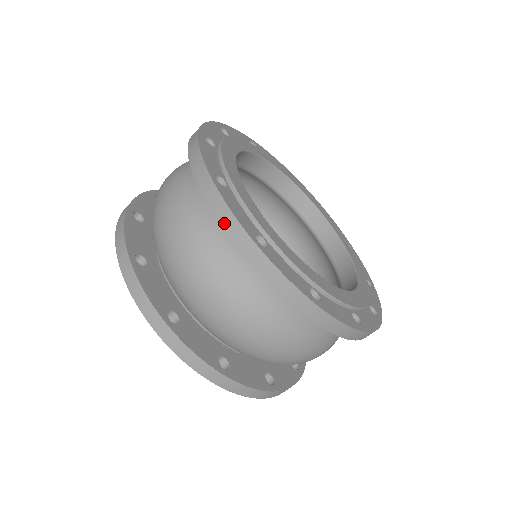
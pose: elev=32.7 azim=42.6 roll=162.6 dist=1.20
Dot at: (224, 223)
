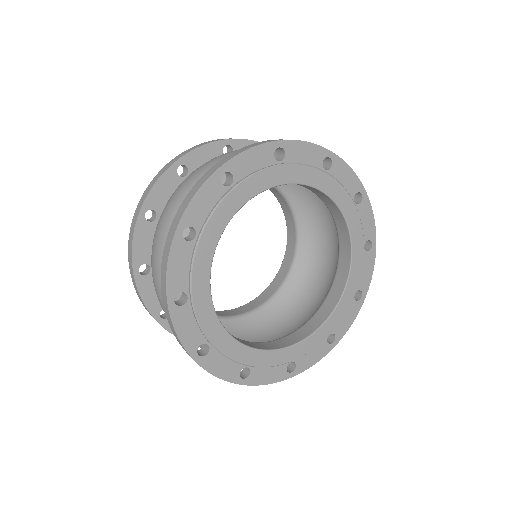
Dot at: (175, 336)
